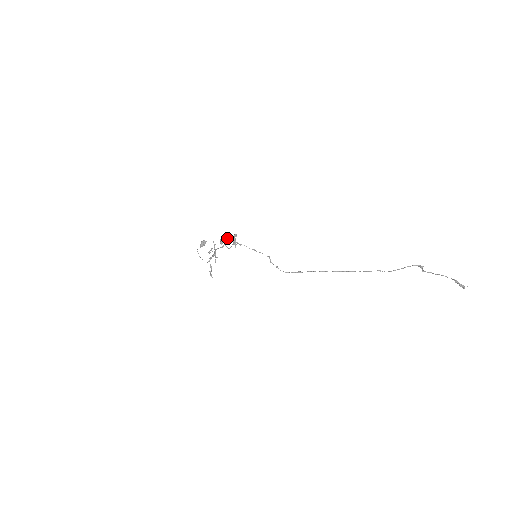
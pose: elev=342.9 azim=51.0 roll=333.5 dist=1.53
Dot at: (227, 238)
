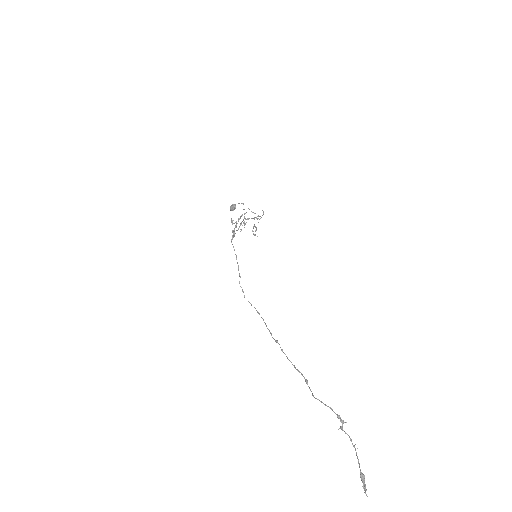
Dot at: (236, 221)
